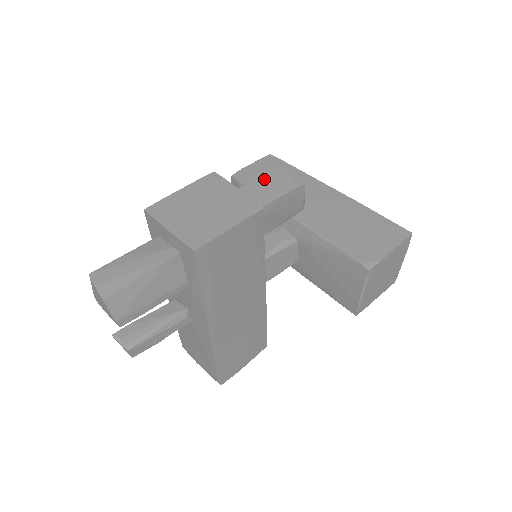
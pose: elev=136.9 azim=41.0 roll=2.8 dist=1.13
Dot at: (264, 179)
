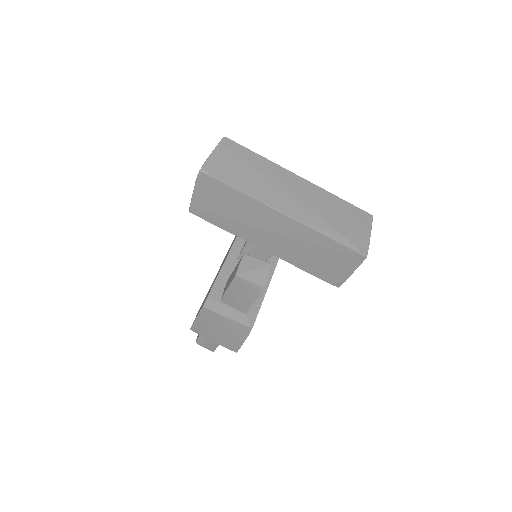
Dot at: (234, 290)
